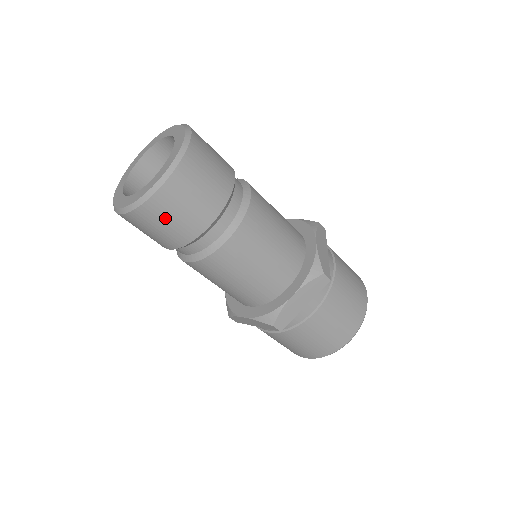
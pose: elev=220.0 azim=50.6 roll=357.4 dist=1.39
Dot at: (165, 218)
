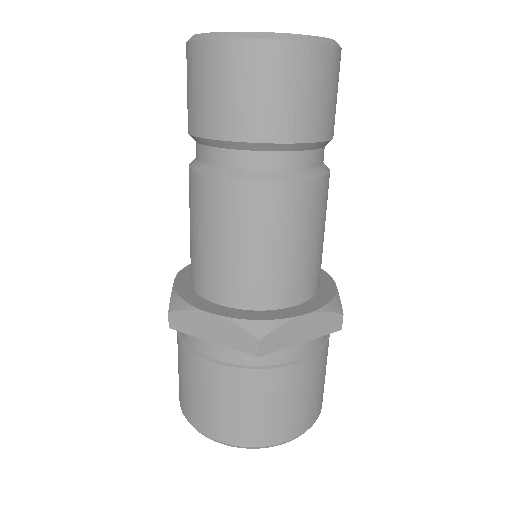
Dot at: (277, 83)
